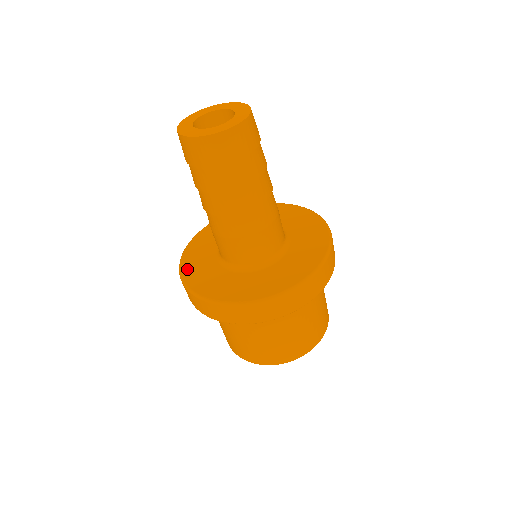
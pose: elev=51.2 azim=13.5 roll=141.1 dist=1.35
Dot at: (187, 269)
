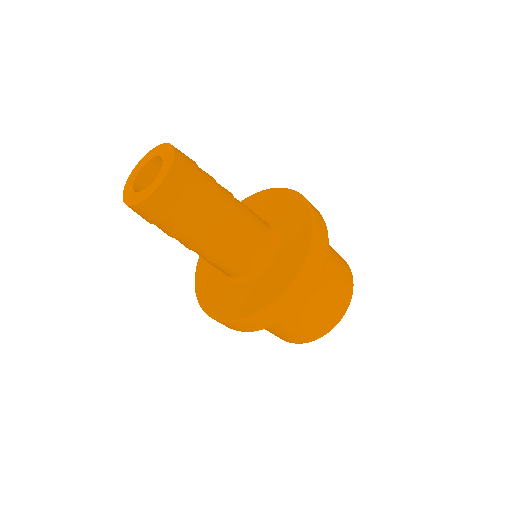
Dot at: (214, 309)
